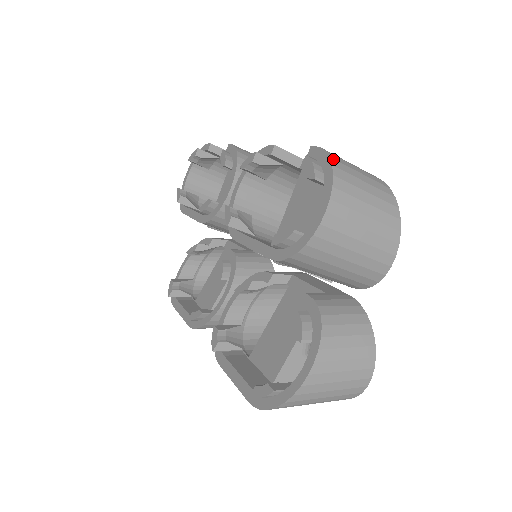
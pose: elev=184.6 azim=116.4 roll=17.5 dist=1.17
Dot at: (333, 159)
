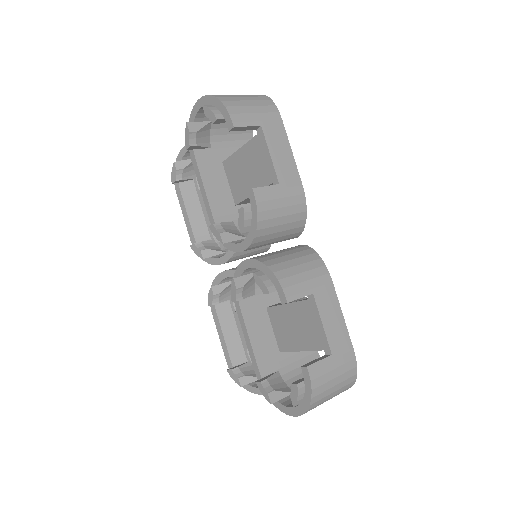
Dot at: (314, 398)
